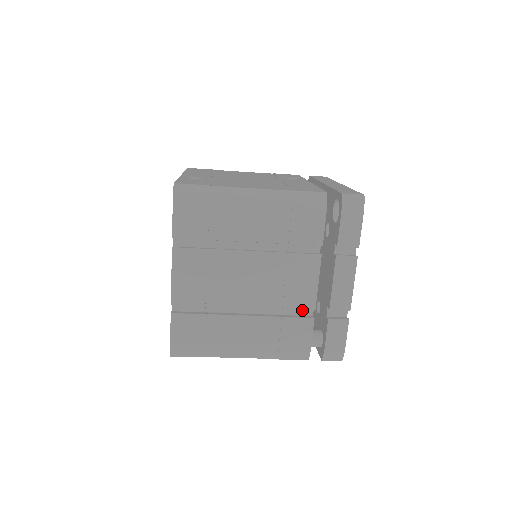
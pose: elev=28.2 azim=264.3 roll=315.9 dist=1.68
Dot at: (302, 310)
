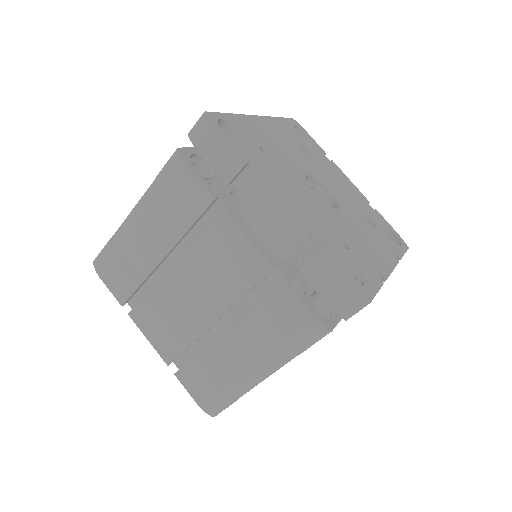
Dot at: (271, 279)
